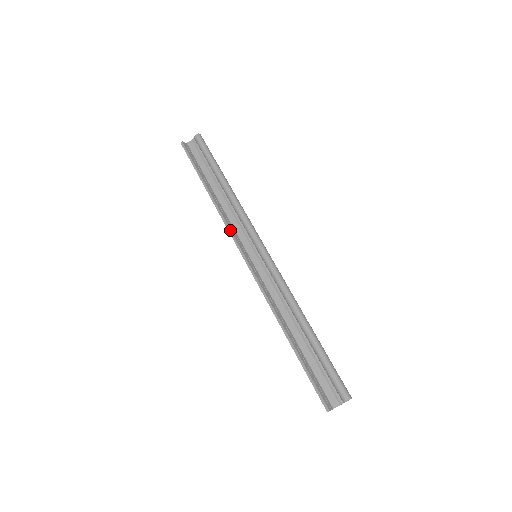
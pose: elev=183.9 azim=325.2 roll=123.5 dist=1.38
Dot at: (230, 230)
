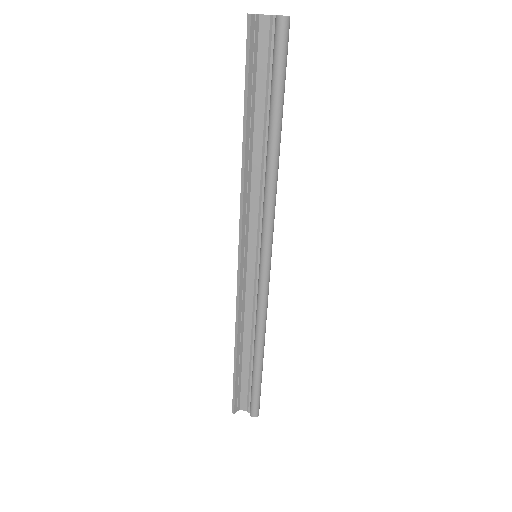
Dot at: (242, 216)
